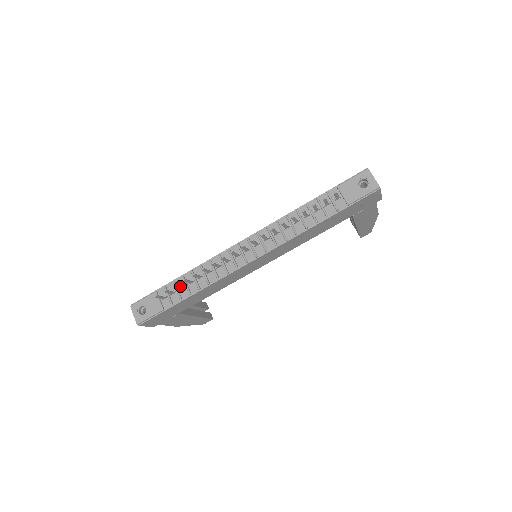
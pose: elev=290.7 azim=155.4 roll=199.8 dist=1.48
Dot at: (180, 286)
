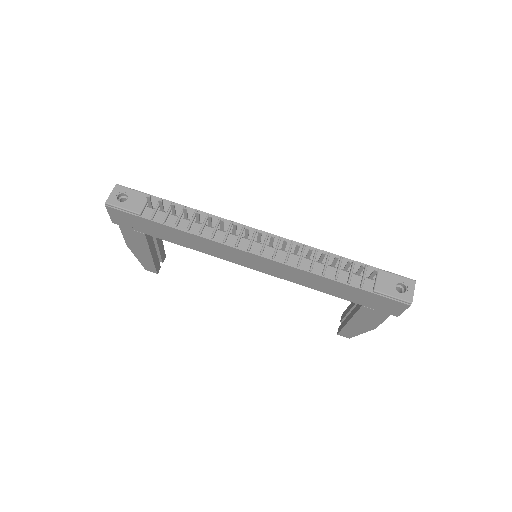
Dot at: (175, 211)
